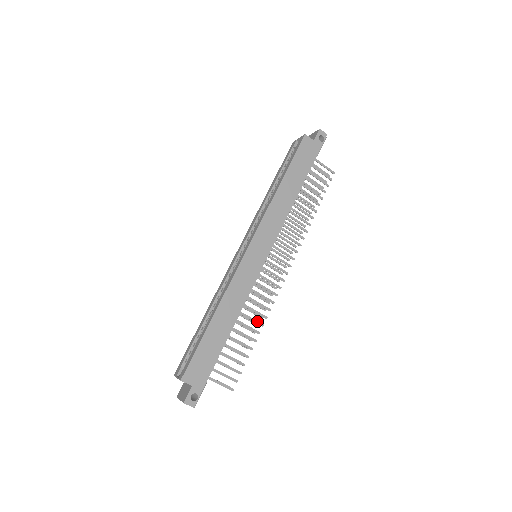
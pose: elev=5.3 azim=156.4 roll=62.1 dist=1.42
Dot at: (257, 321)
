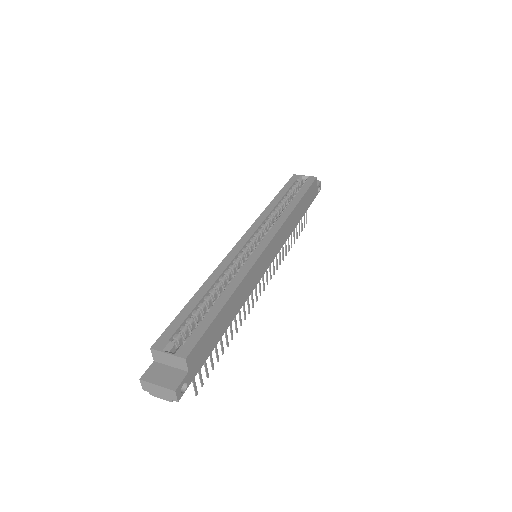
Dot at: occluded
